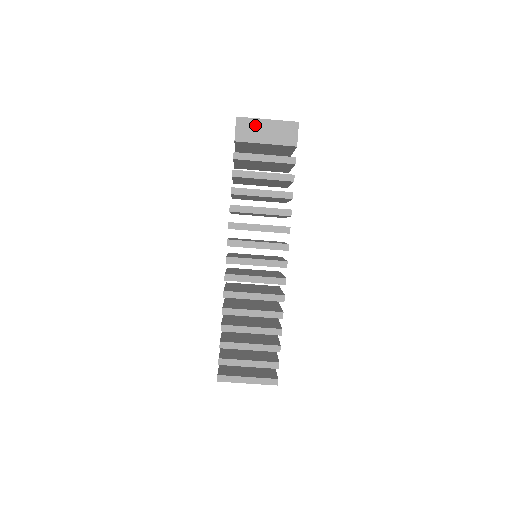
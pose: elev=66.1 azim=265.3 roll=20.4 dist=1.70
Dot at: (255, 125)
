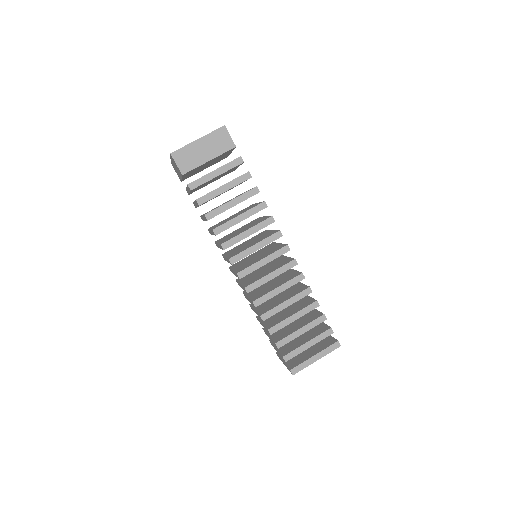
Dot at: (190, 151)
